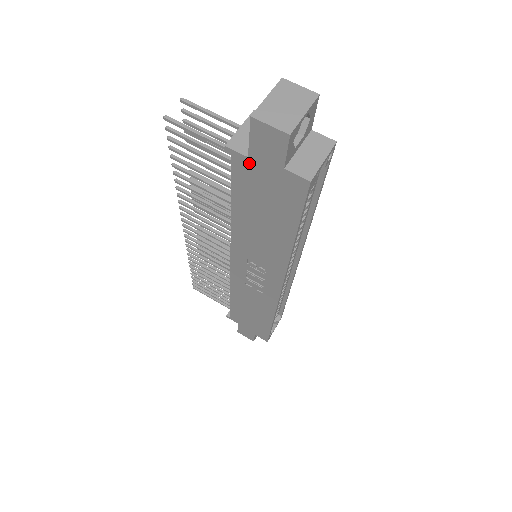
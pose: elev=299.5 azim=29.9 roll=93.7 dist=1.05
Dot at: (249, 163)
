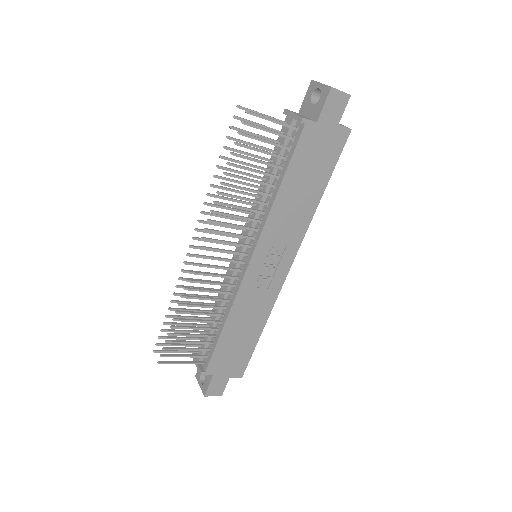
Dot at: (315, 128)
